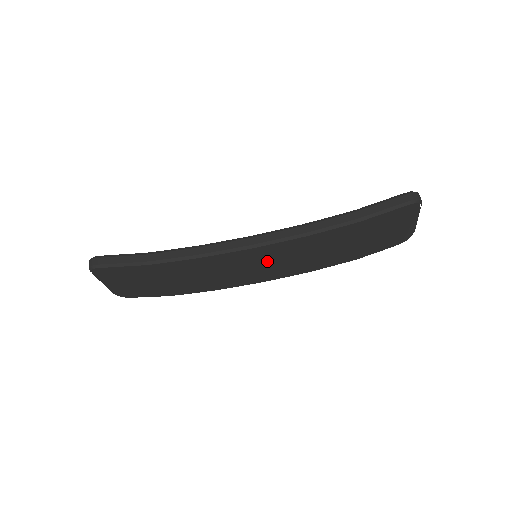
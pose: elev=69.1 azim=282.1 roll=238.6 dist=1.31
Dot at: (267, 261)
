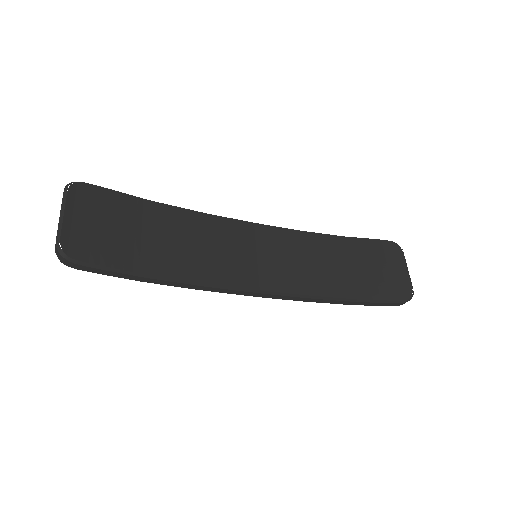
Dot at: occluded
